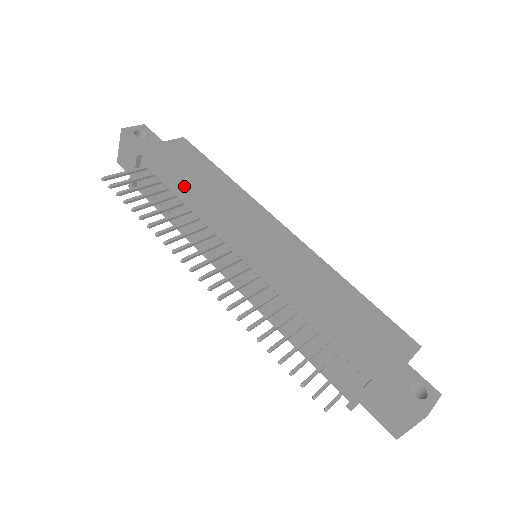
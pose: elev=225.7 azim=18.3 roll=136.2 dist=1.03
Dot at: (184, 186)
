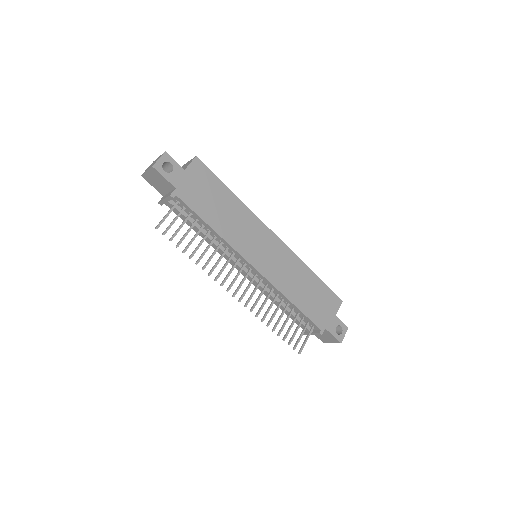
Dot at: (211, 220)
